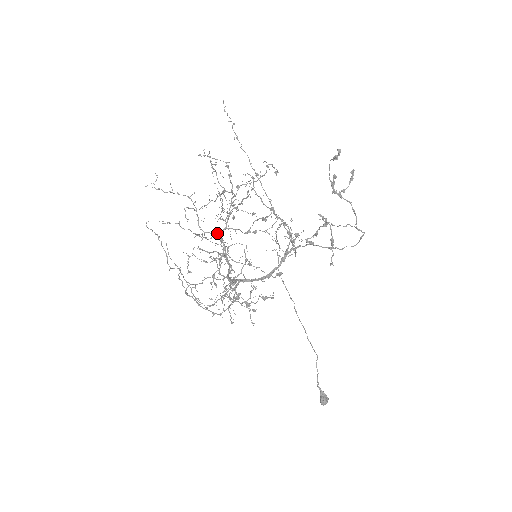
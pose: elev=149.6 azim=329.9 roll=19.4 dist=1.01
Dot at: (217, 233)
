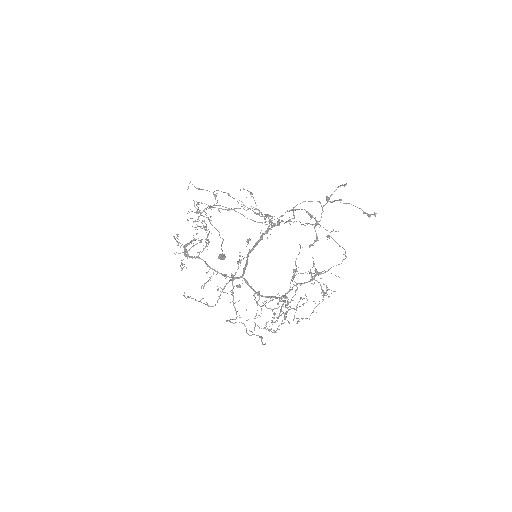
Dot at: (285, 297)
